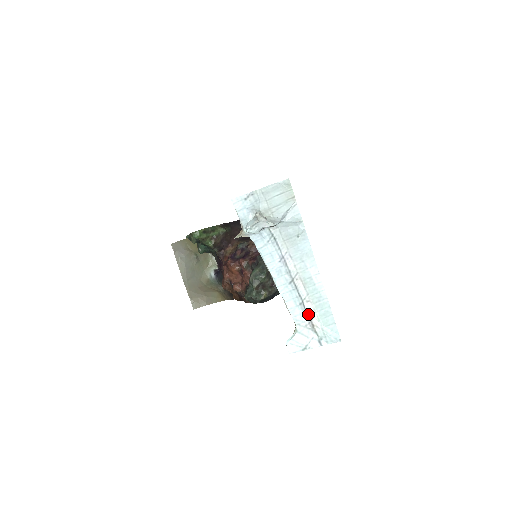
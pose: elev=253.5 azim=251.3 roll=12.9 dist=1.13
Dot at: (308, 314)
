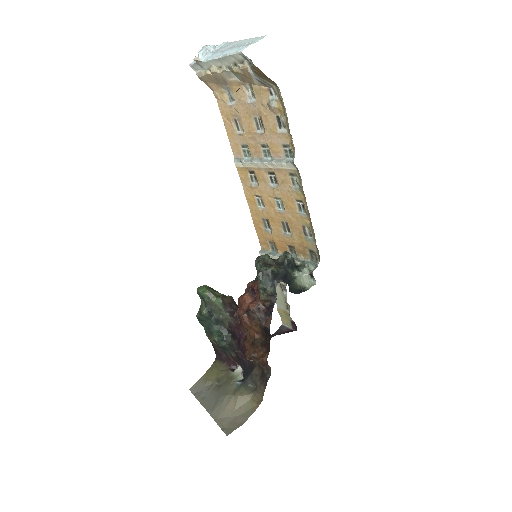
Dot at: (245, 45)
